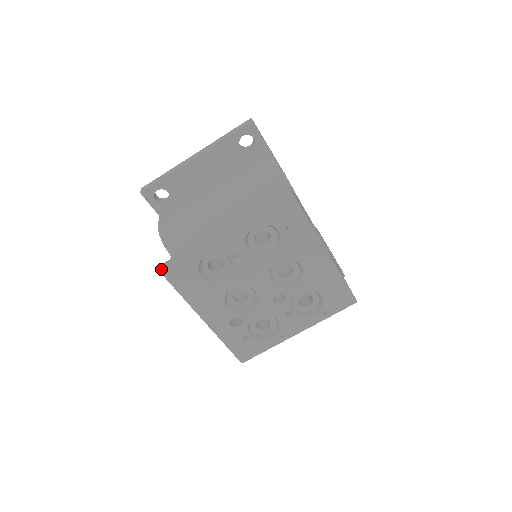
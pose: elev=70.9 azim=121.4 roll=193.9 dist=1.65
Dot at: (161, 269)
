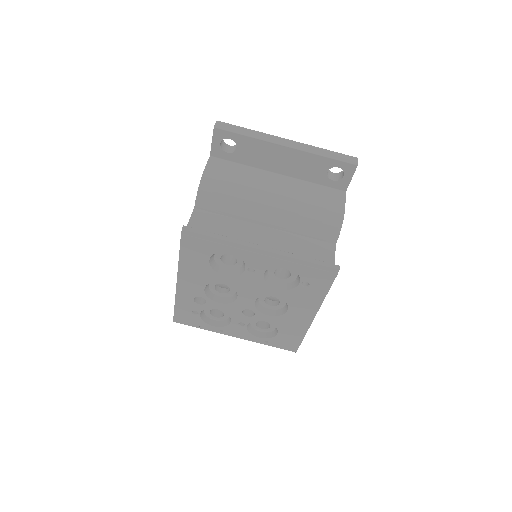
Dot at: (184, 231)
